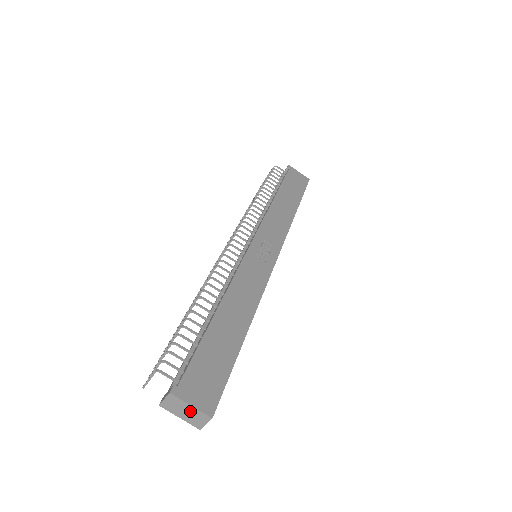
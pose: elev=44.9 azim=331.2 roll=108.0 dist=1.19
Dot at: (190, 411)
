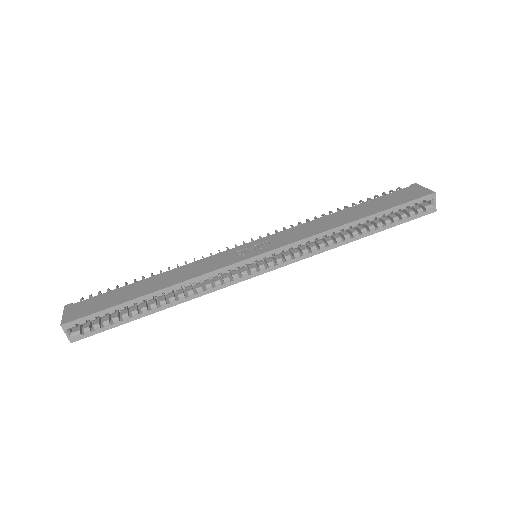
Dot at: occluded
